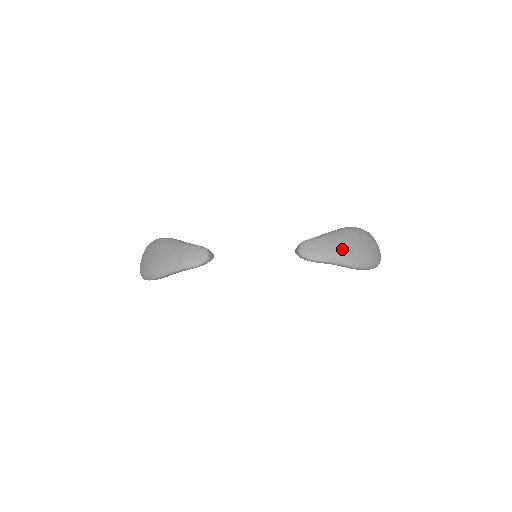
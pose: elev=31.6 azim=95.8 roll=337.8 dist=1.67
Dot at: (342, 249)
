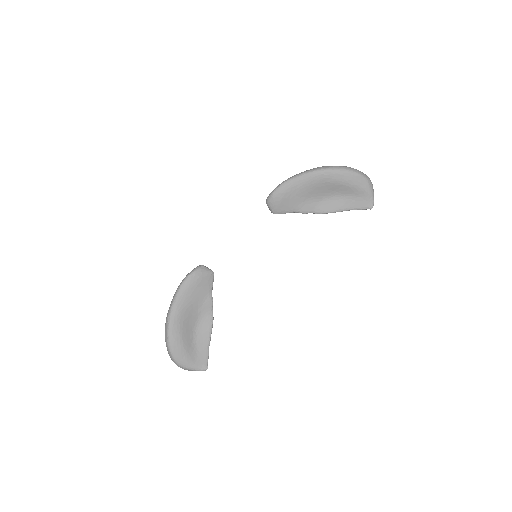
Dot at: occluded
